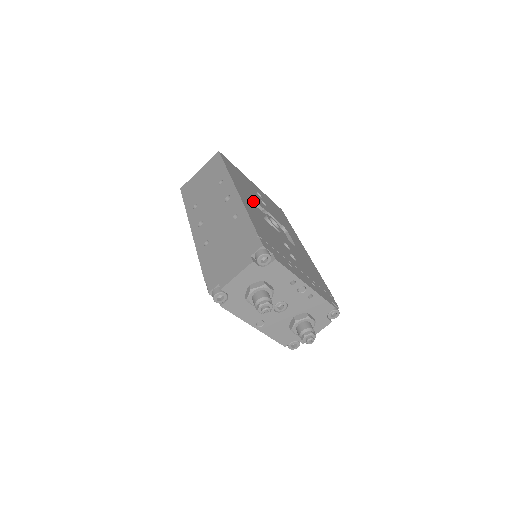
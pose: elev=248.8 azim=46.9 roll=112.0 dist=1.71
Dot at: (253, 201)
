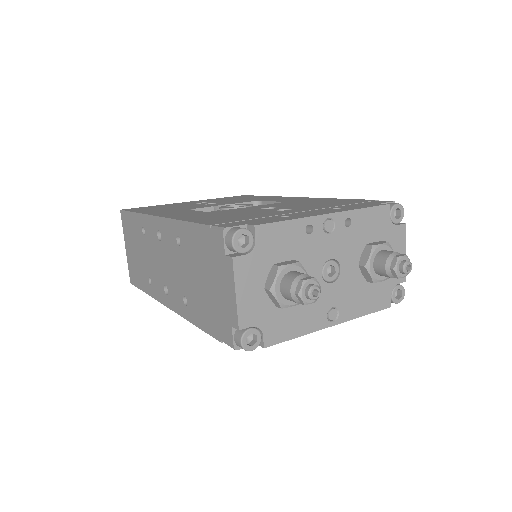
Dot at: occluded
